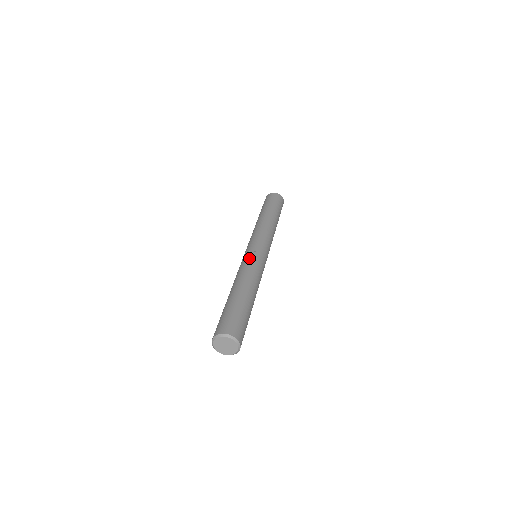
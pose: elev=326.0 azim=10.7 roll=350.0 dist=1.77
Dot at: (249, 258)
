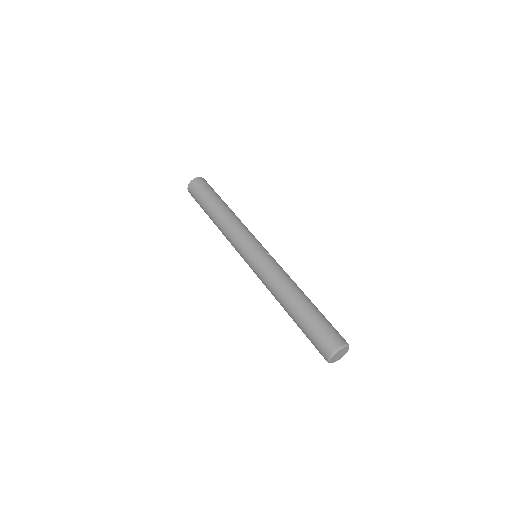
Dot at: (273, 261)
